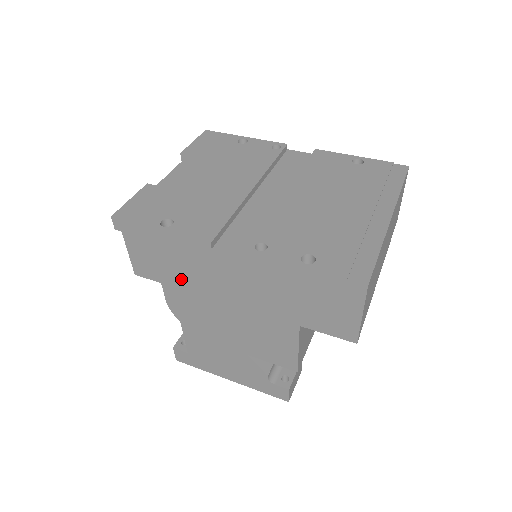
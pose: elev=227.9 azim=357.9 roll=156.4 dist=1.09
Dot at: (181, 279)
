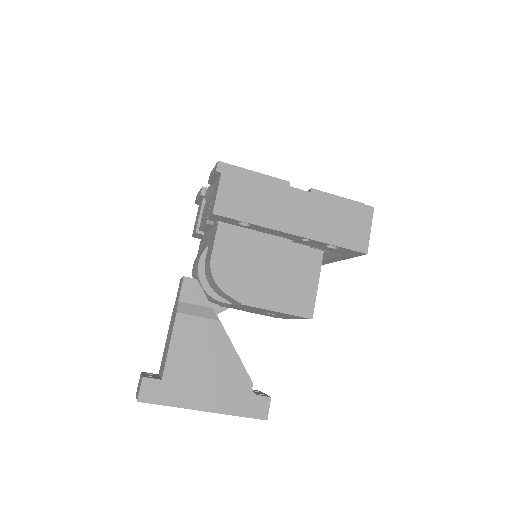
Dot at: (256, 214)
